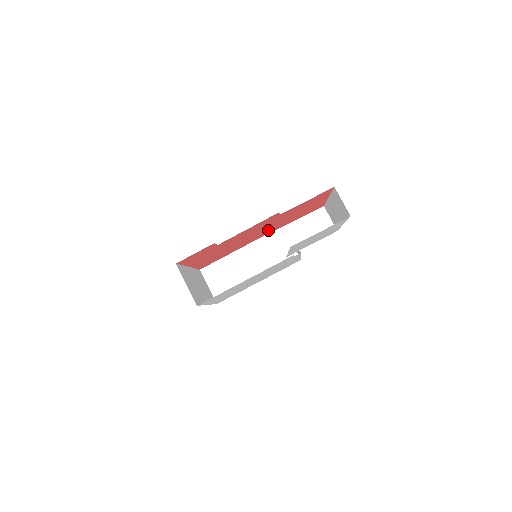
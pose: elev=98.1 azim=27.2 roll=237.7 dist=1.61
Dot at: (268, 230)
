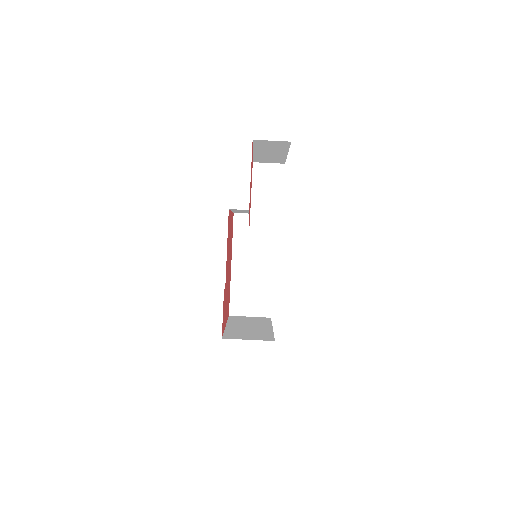
Dot at: occluded
